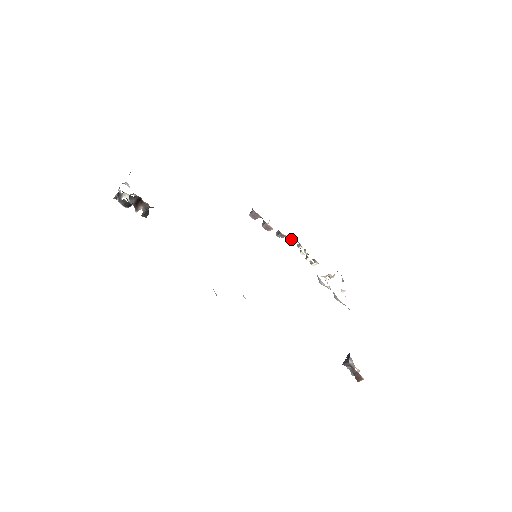
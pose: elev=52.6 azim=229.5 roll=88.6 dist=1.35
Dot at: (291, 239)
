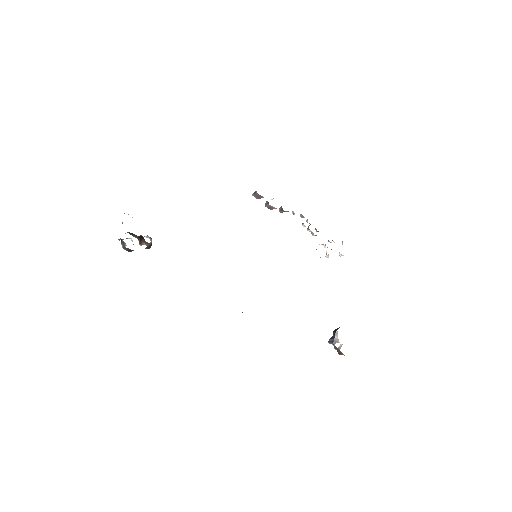
Dot at: (294, 213)
